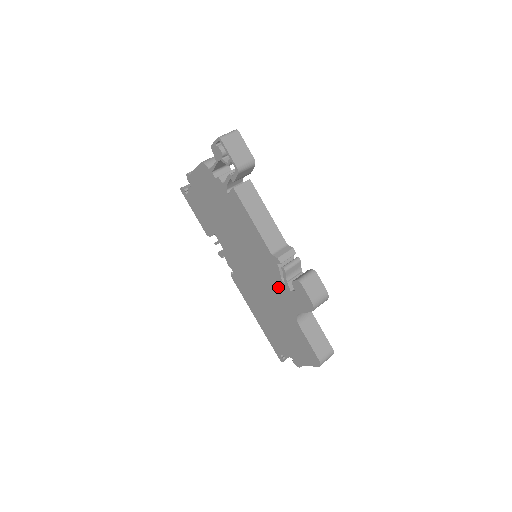
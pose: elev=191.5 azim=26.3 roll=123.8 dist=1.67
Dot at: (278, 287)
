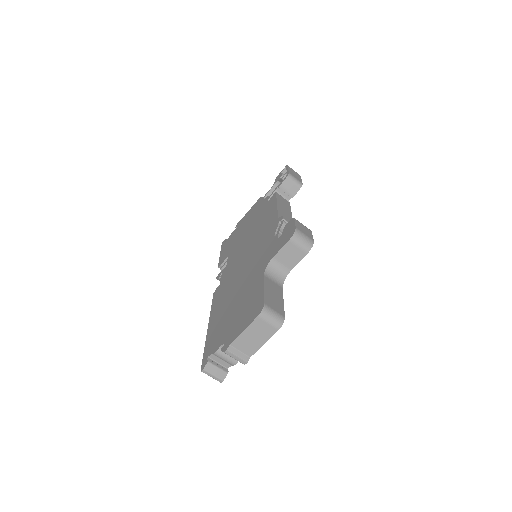
Dot at: (265, 248)
